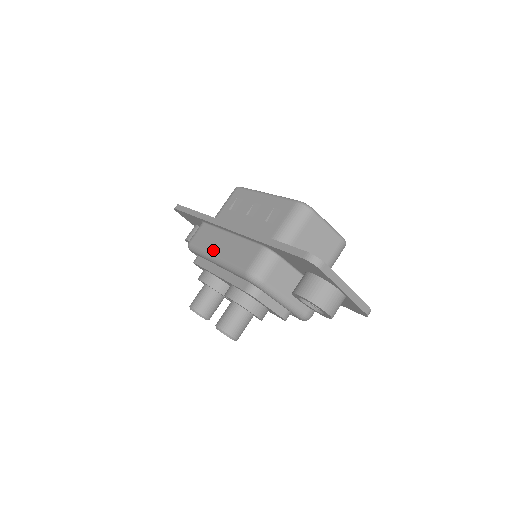
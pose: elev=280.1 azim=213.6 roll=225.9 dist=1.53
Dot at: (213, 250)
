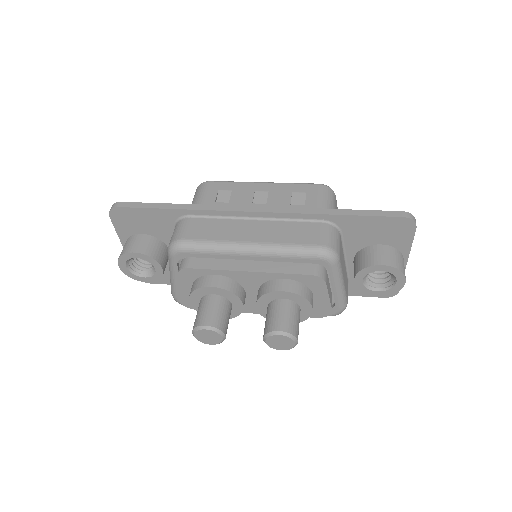
Dot at: (240, 239)
